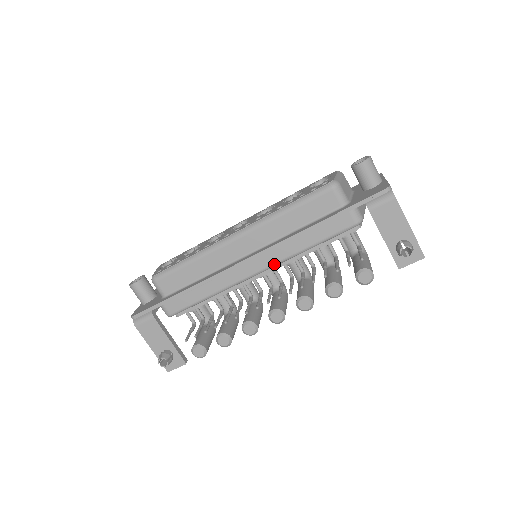
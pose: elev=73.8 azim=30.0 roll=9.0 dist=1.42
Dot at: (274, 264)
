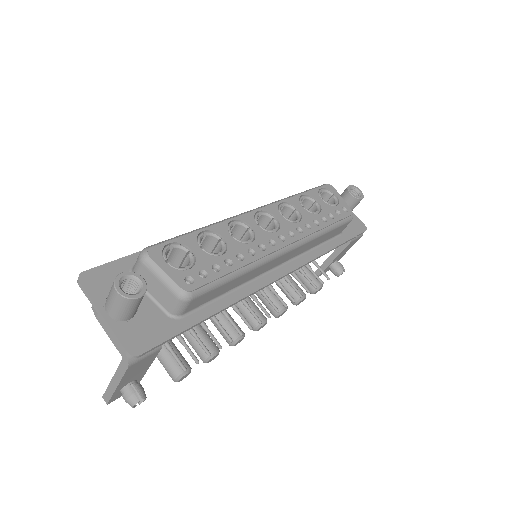
Dot at: occluded
